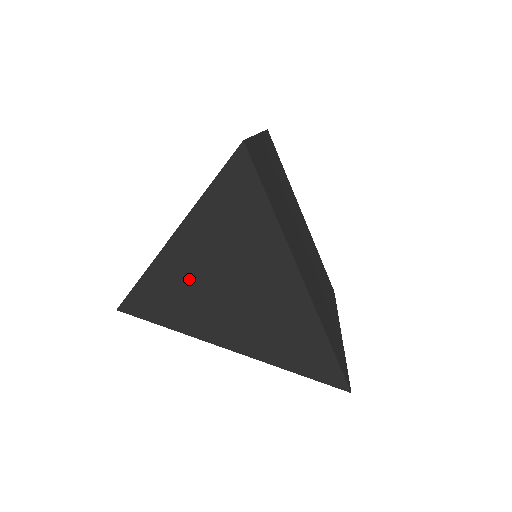
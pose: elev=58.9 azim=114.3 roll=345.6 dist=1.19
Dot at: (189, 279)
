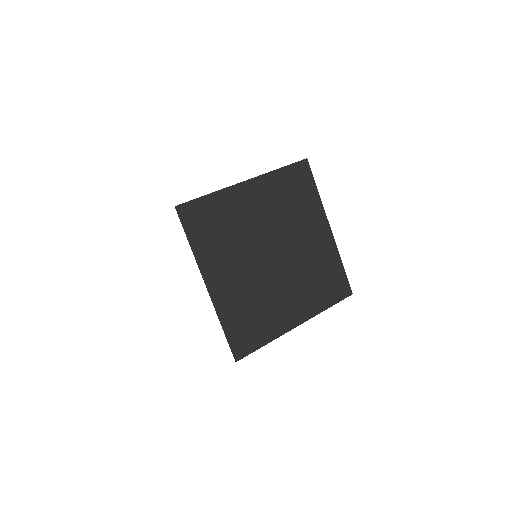
Dot at: occluded
